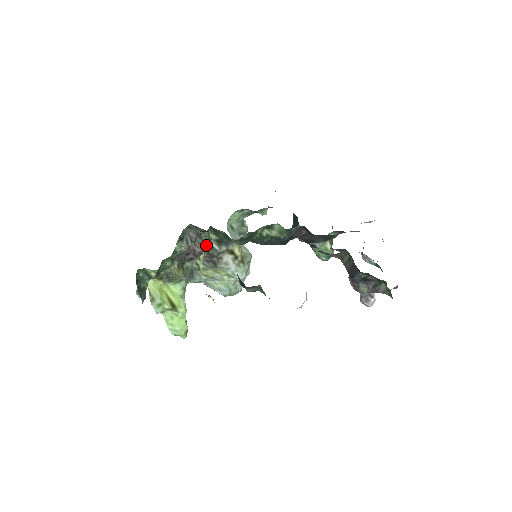
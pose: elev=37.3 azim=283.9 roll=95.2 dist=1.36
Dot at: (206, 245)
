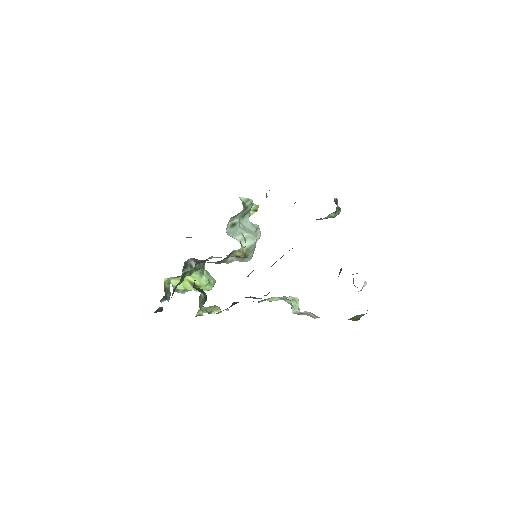
Dot at: occluded
